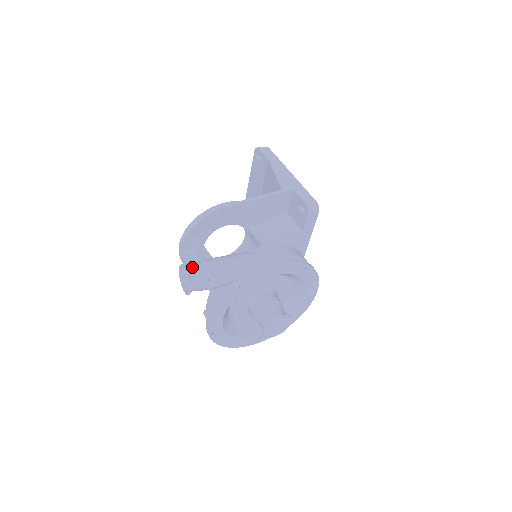
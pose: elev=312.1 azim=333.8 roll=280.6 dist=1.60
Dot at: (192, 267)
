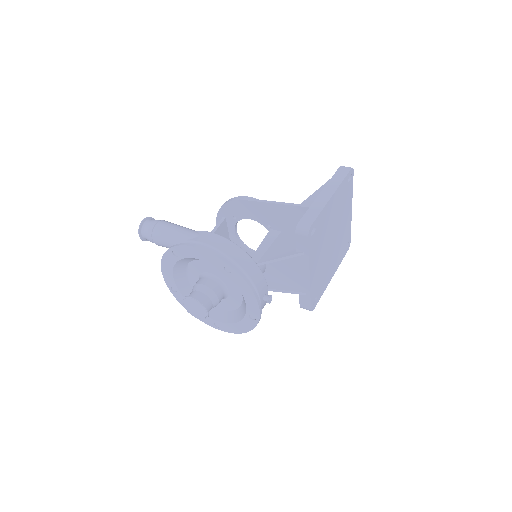
Dot at: (150, 221)
